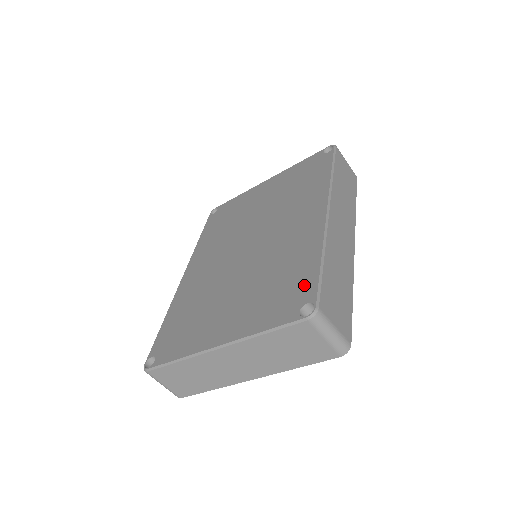
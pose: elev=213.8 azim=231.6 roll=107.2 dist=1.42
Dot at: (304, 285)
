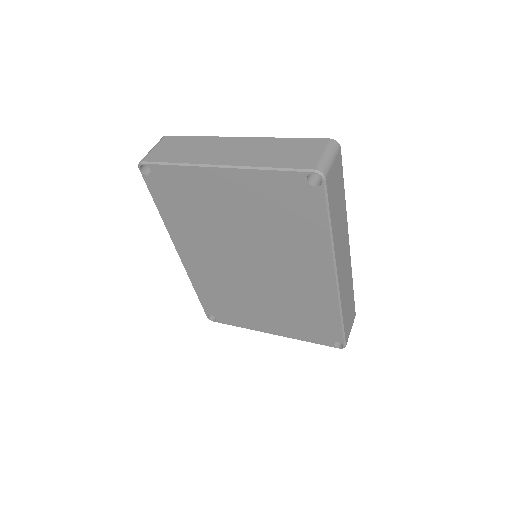
Dot at: (331, 331)
